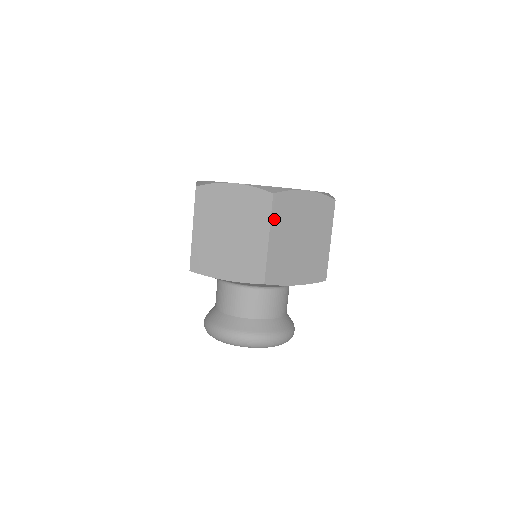
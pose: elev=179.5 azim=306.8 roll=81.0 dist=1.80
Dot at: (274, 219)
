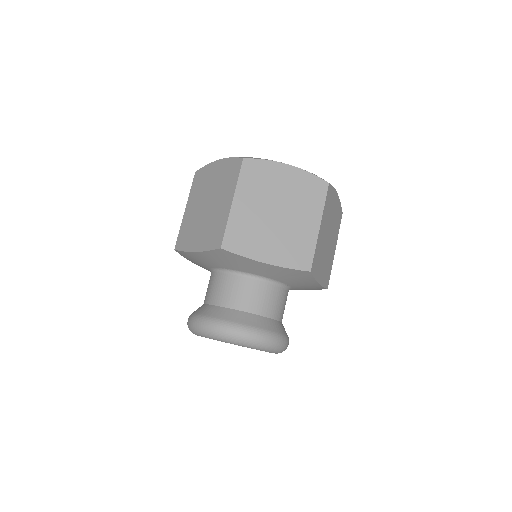
Dot at: (325, 208)
